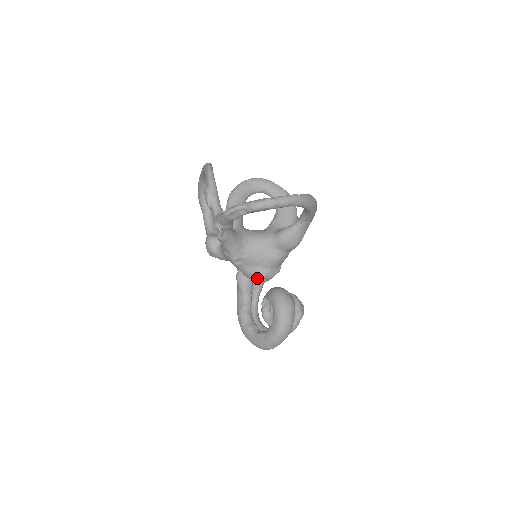
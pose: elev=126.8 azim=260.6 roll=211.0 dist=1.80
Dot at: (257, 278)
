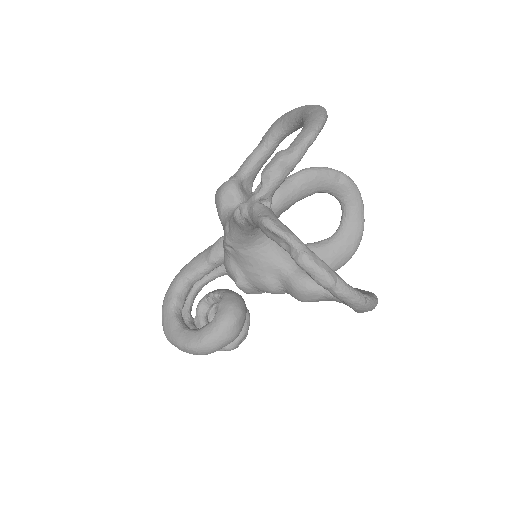
Dot at: (231, 277)
